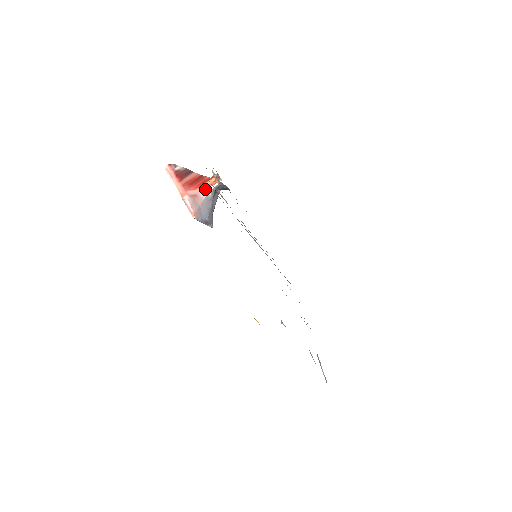
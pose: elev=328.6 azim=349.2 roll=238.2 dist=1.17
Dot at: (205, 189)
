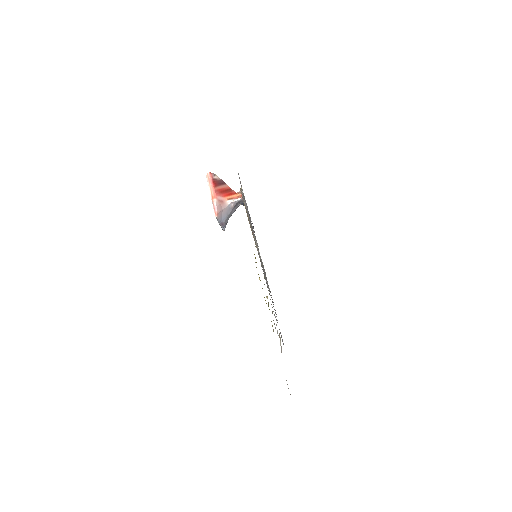
Dot at: (230, 199)
